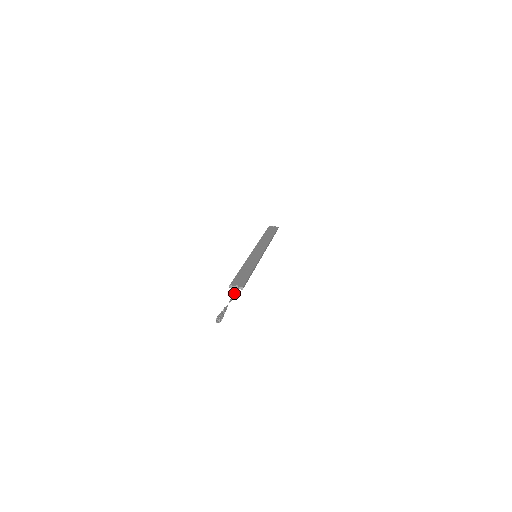
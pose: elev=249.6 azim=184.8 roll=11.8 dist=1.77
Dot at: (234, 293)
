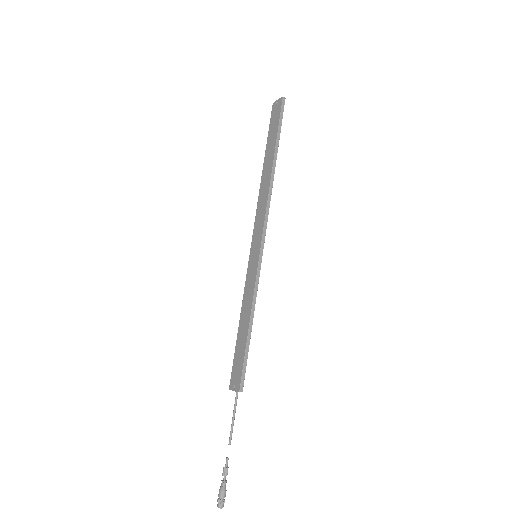
Dot at: occluded
